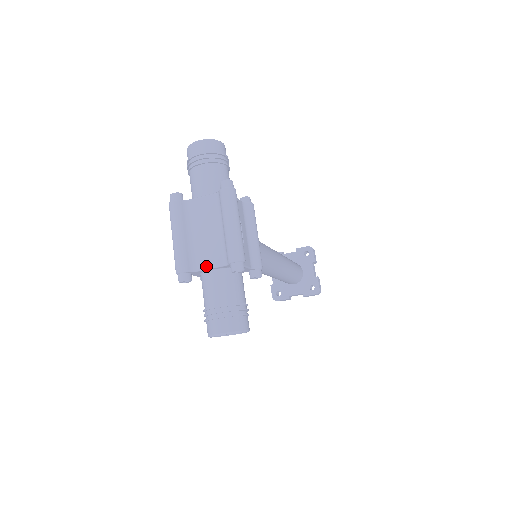
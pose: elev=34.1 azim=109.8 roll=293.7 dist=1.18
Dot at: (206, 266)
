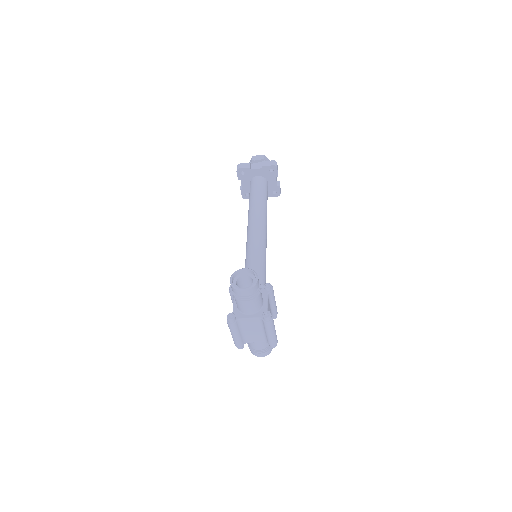
Dot at: (253, 342)
